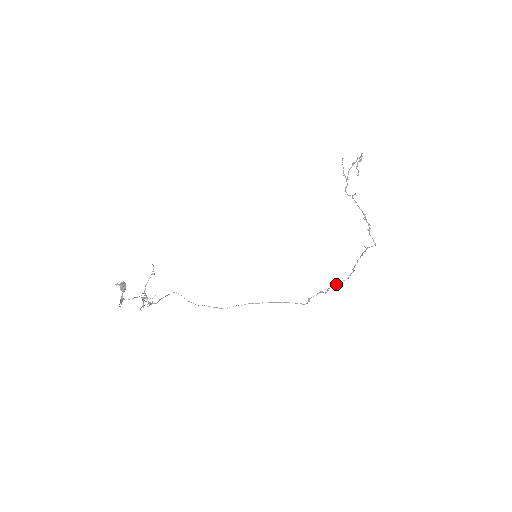
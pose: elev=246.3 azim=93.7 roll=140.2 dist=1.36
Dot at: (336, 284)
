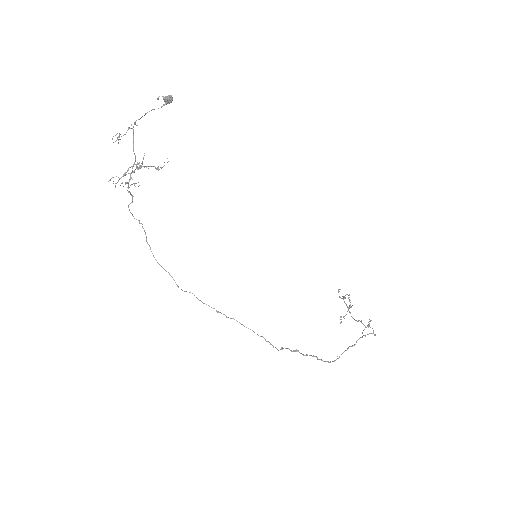
Dot at: occluded
